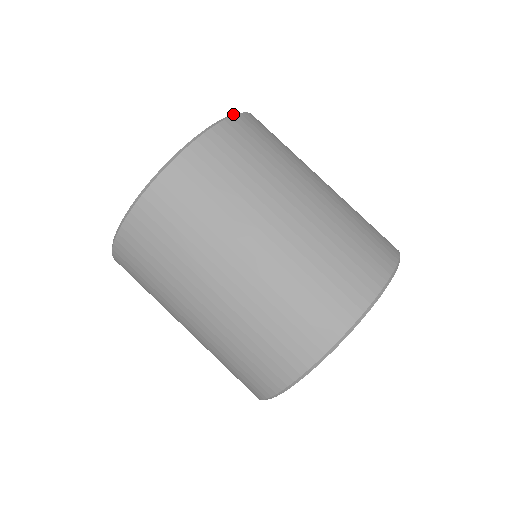
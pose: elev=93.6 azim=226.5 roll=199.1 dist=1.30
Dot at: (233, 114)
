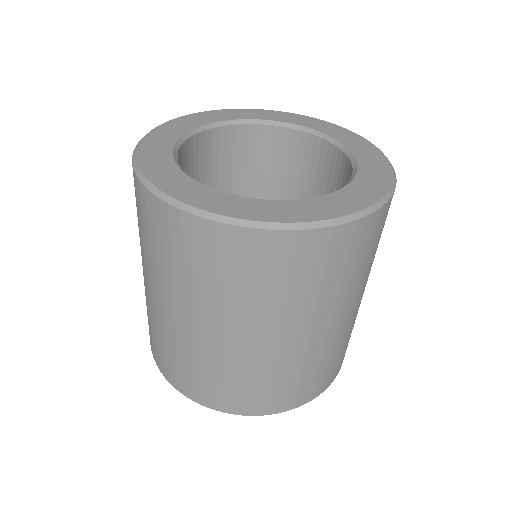
Dot at: (294, 225)
